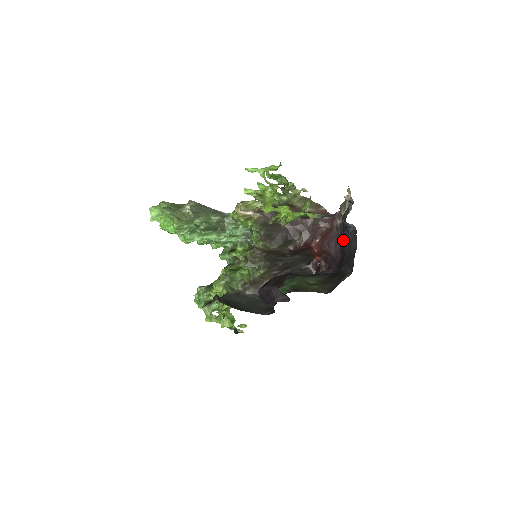
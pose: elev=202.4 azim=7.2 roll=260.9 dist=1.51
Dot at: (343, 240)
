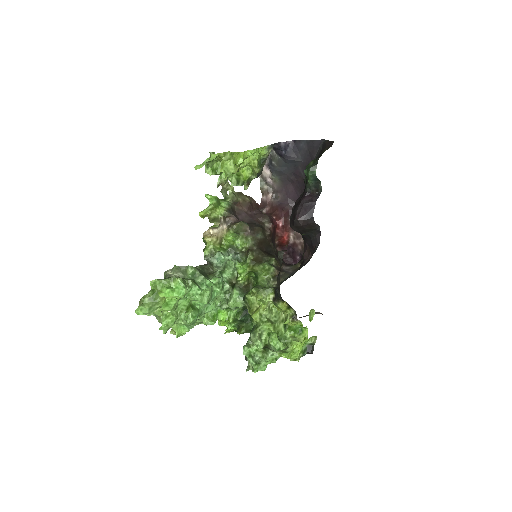
Dot at: (290, 176)
